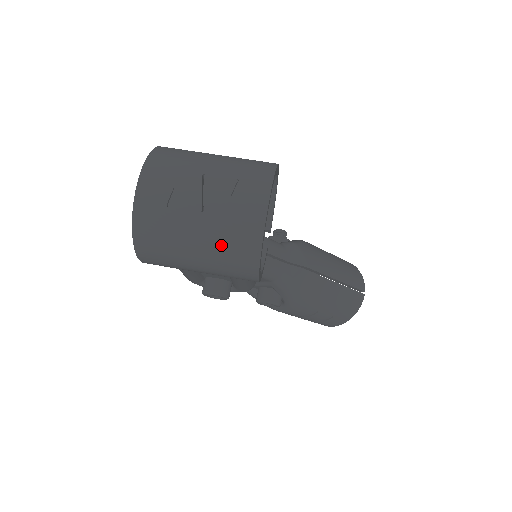
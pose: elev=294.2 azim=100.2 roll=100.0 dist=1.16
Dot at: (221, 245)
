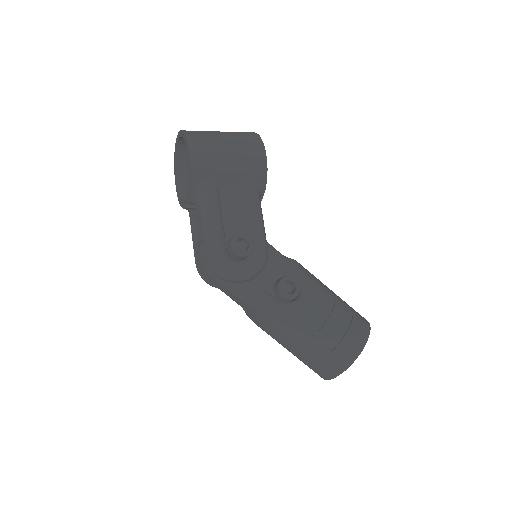
Dot at: (236, 133)
